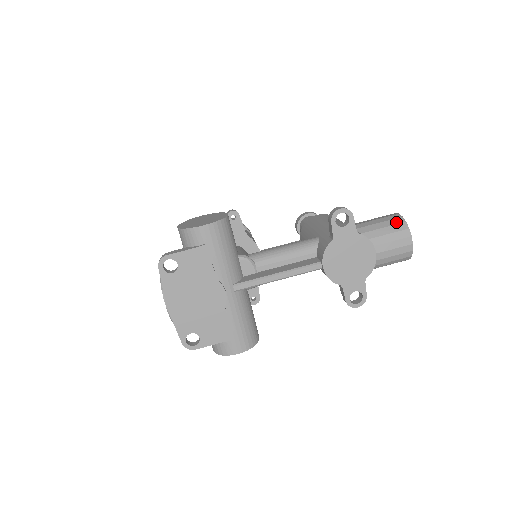
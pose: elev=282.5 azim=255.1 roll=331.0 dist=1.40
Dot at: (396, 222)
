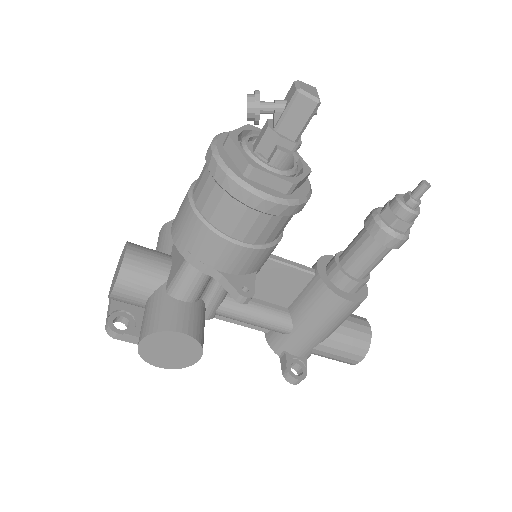
Dot at: occluded
